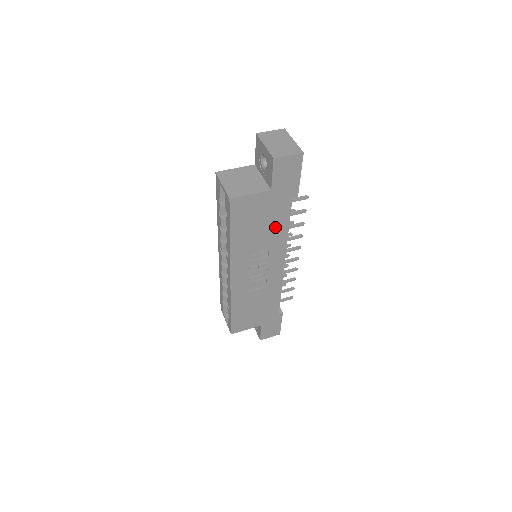
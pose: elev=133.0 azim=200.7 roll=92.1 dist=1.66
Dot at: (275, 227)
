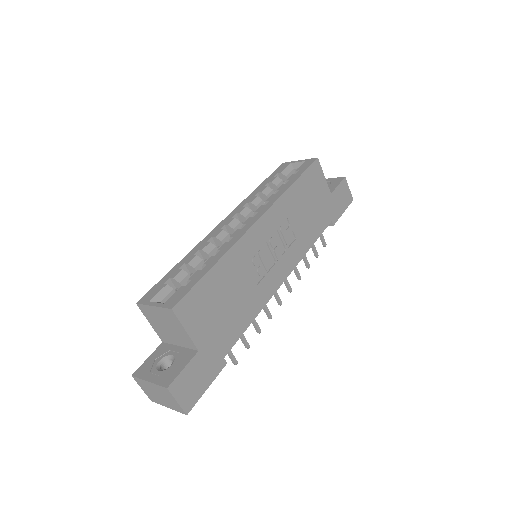
Dot at: (310, 227)
